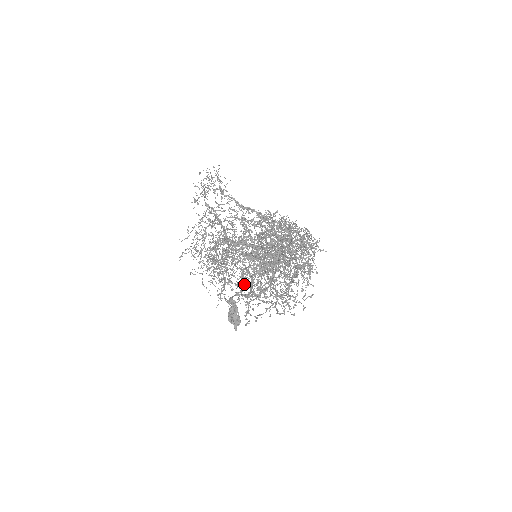
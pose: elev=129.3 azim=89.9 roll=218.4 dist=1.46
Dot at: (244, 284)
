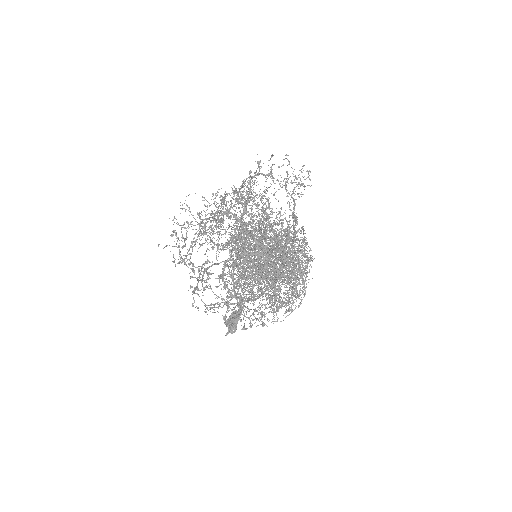
Dot at: occluded
